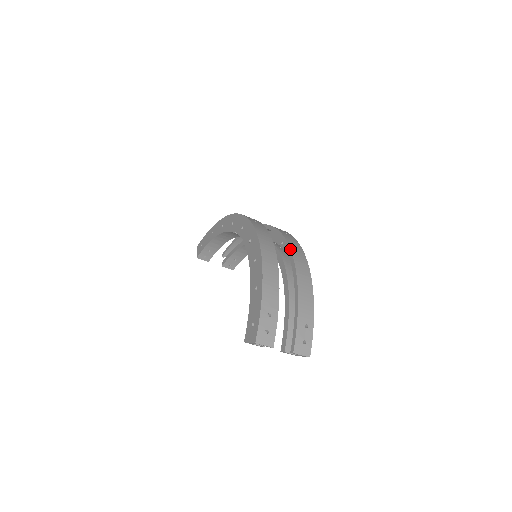
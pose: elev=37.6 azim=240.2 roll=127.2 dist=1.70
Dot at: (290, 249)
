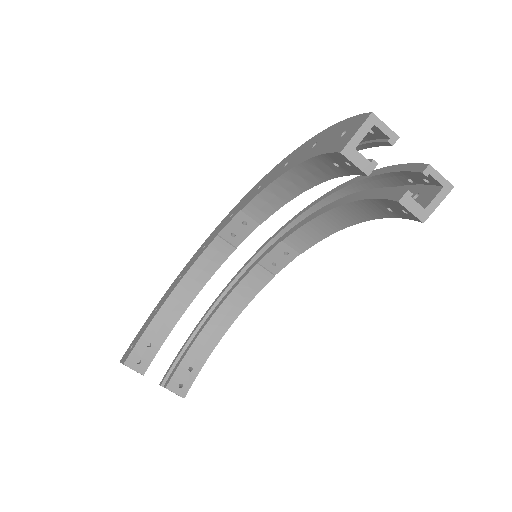
Dot at: occluded
